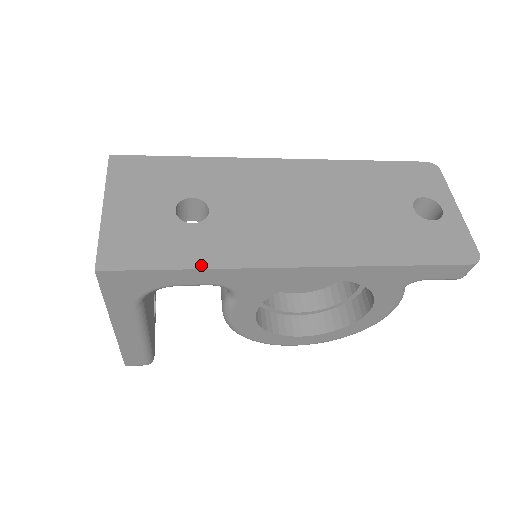
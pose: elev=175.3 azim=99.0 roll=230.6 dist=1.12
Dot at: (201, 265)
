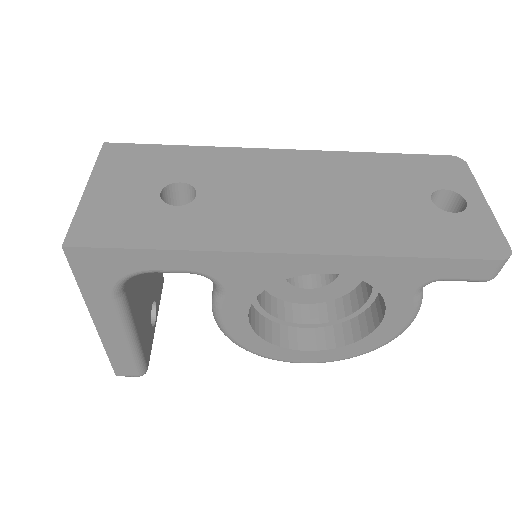
Dot at: (177, 246)
